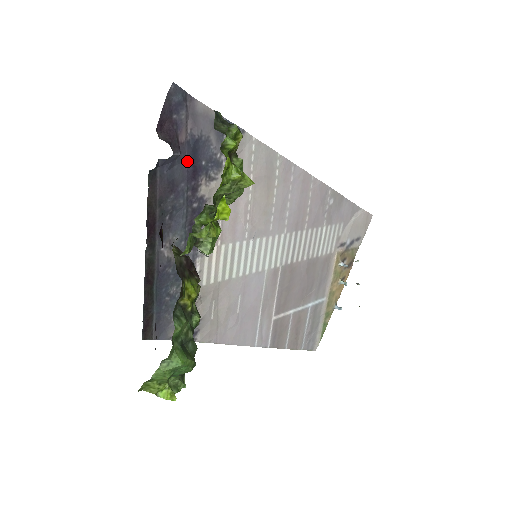
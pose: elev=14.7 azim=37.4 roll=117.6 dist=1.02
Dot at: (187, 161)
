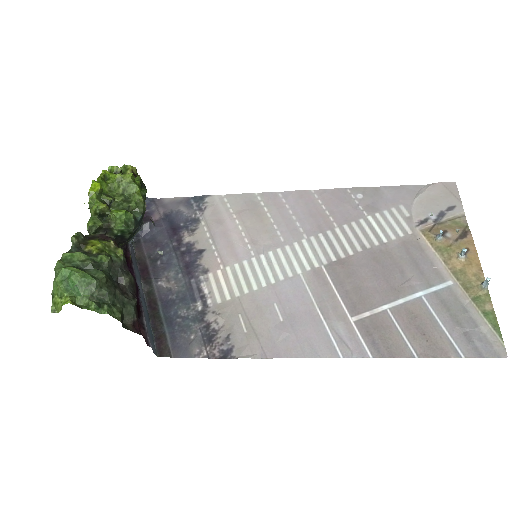
Dot at: (166, 228)
